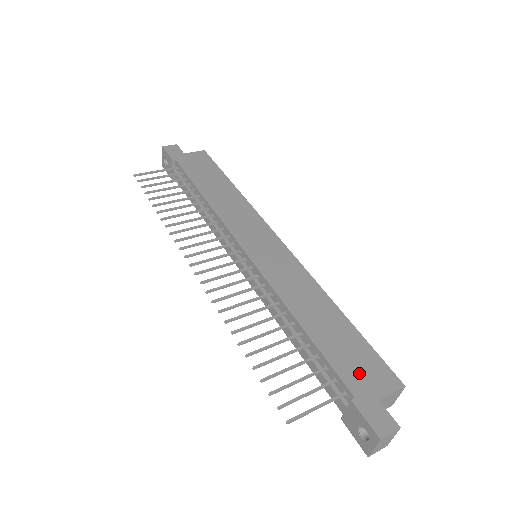
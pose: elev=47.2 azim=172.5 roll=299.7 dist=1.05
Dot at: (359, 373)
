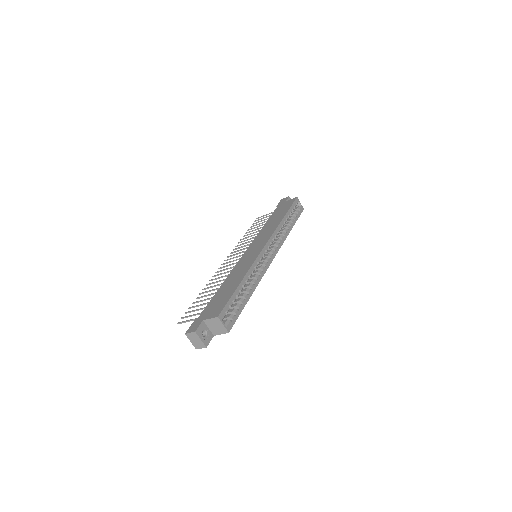
Dot at: (211, 309)
